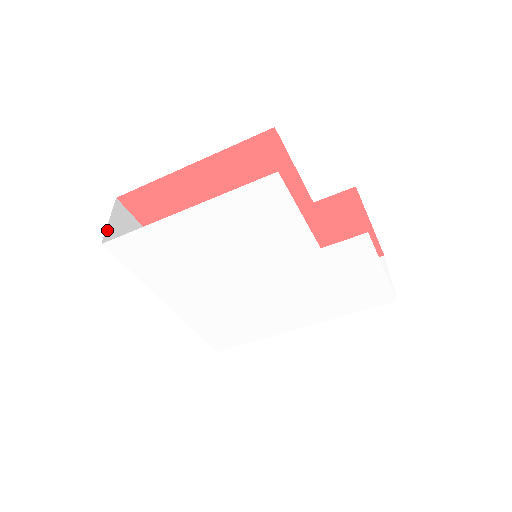
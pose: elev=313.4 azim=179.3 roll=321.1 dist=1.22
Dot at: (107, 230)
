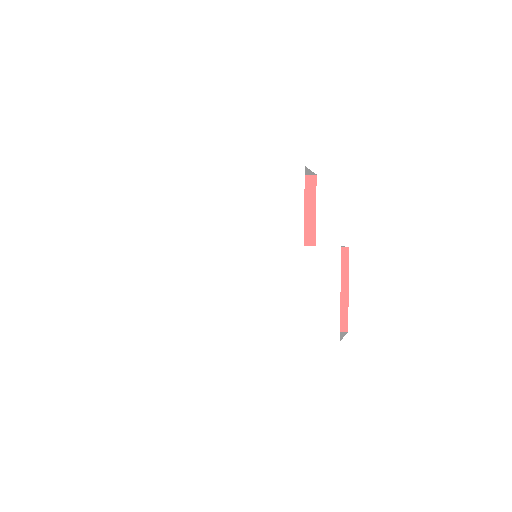
Dot at: occluded
